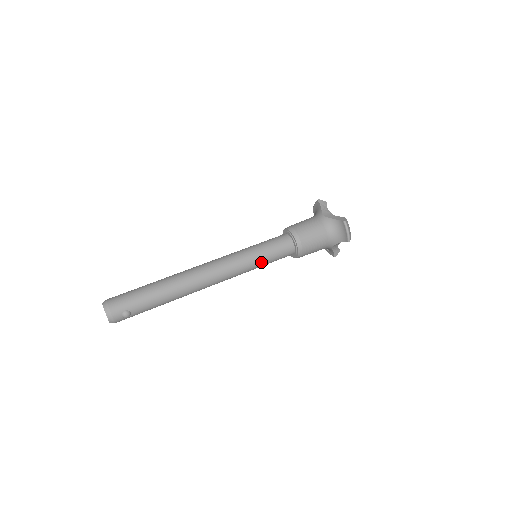
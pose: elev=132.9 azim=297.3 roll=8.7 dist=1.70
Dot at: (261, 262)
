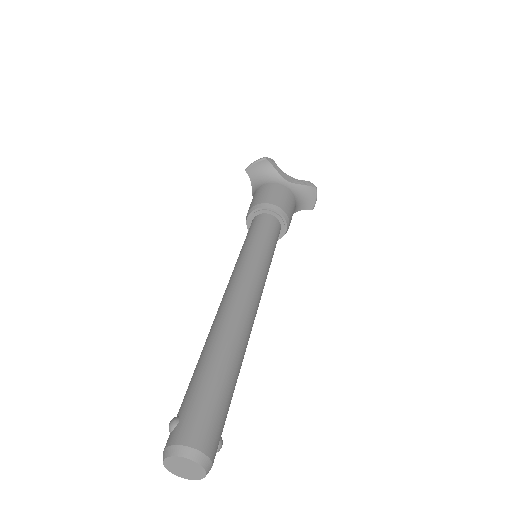
Dot at: occluded
